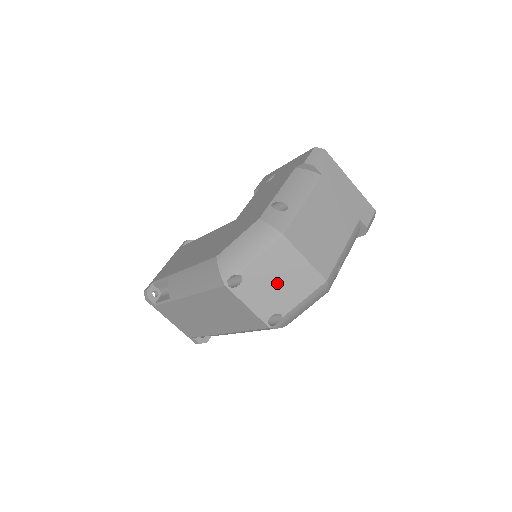
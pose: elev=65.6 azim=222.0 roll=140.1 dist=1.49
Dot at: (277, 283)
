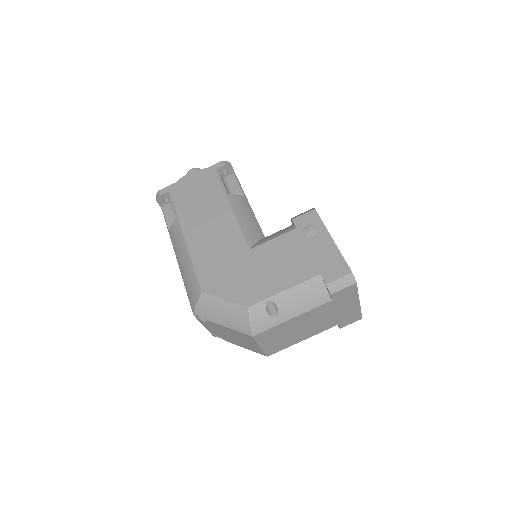
Dot at: (232, 337)
